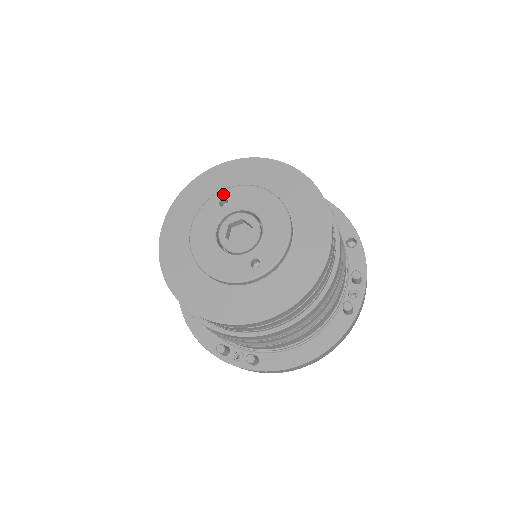
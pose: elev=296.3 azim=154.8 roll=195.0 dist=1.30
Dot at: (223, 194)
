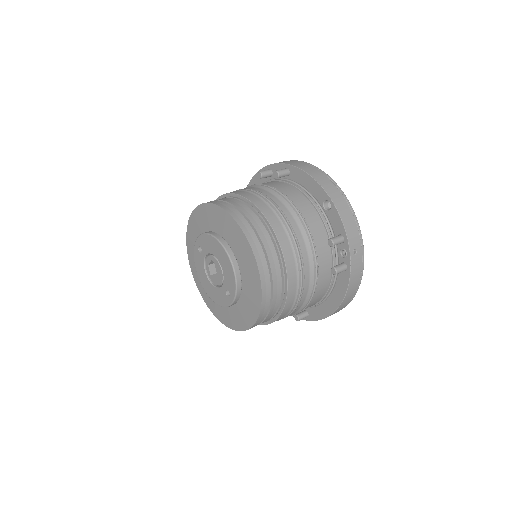
Dot at: (197, 243)
